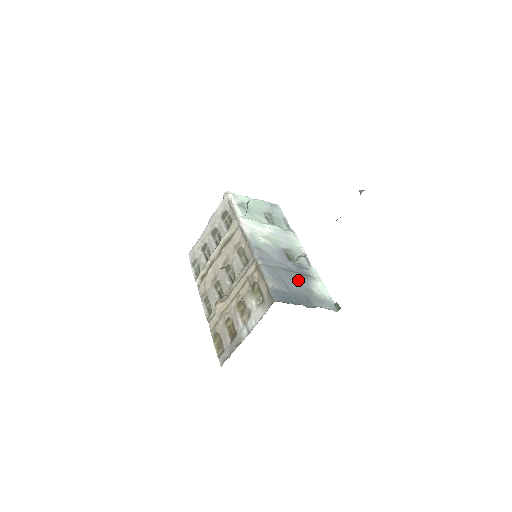
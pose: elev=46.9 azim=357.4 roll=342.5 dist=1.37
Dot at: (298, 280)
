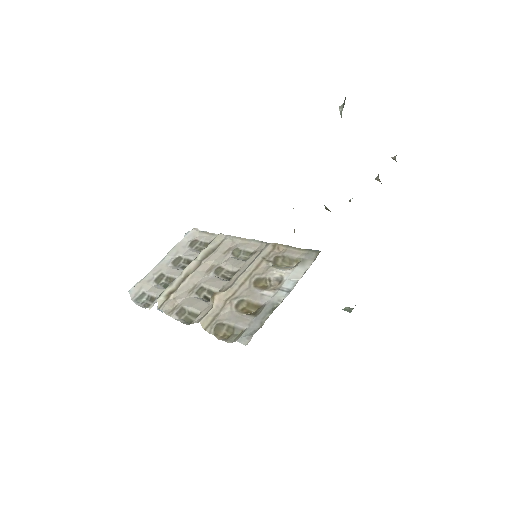
Dot at: occluded
